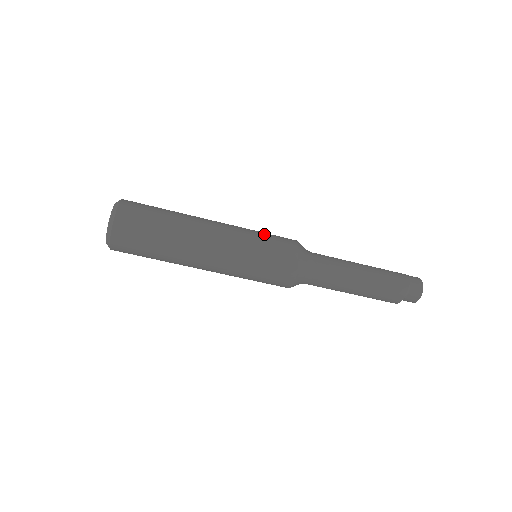
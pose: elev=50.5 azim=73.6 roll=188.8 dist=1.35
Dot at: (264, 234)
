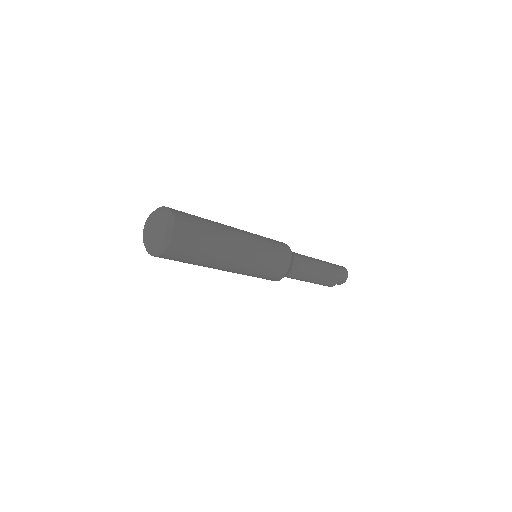
Dot at: (273, 254)
